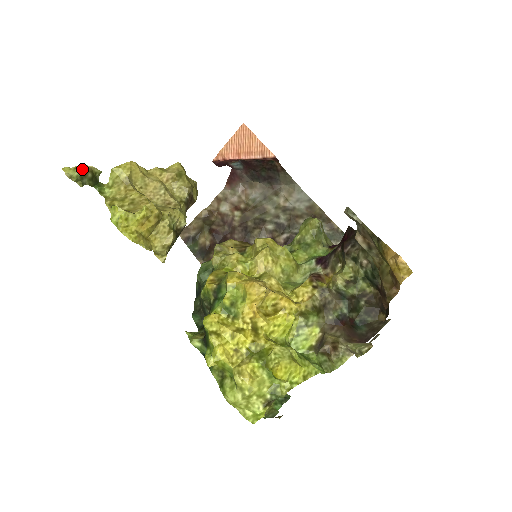
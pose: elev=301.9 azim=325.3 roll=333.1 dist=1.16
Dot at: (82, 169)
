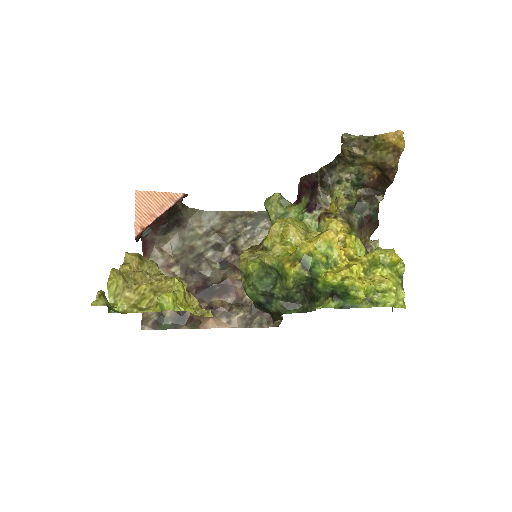
Dot at: (103, 295)
